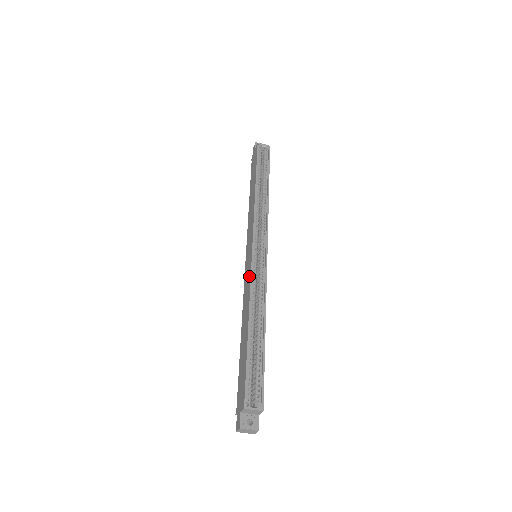
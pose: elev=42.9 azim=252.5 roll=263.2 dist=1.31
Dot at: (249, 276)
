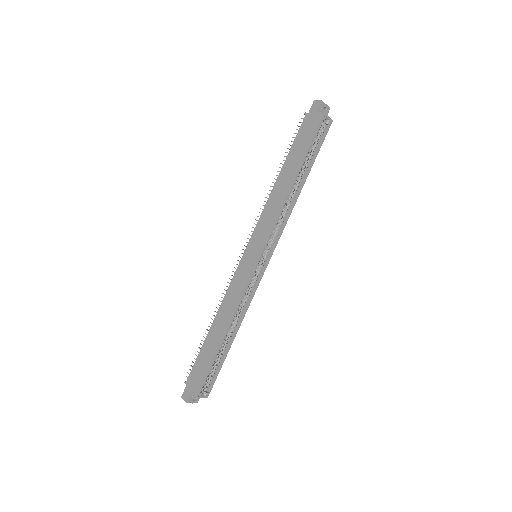
Dot at: (243, 285)
